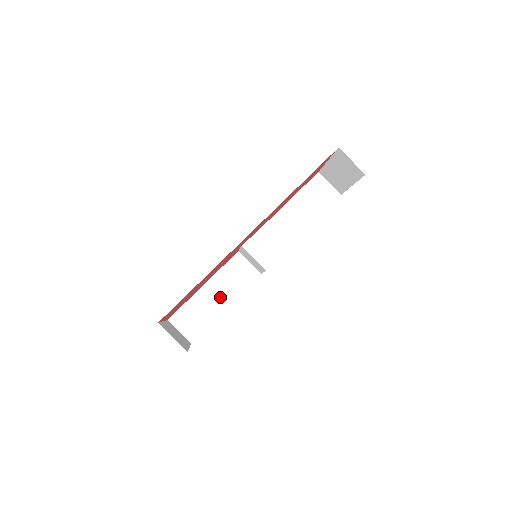
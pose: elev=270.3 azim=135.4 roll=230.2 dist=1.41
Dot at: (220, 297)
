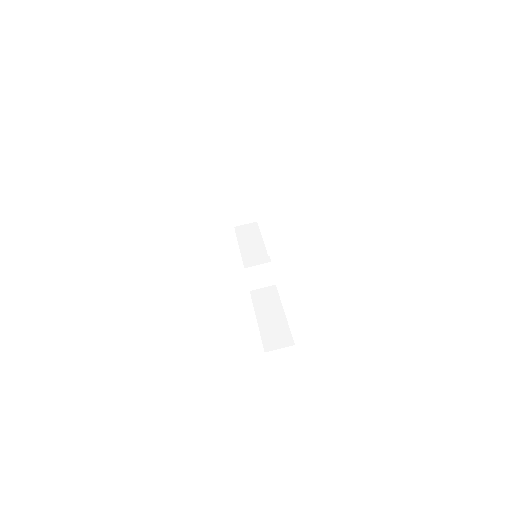
Dot at: (273, 313)
